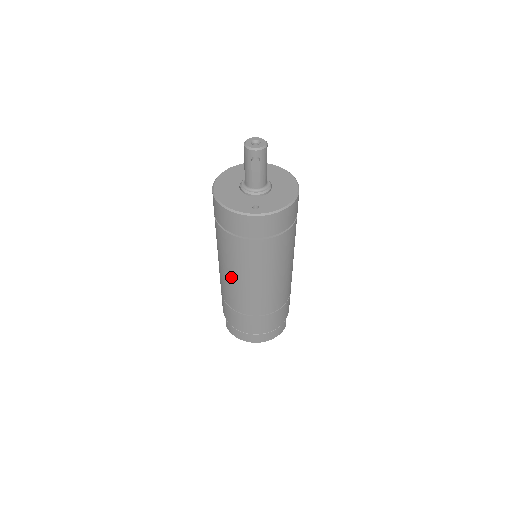
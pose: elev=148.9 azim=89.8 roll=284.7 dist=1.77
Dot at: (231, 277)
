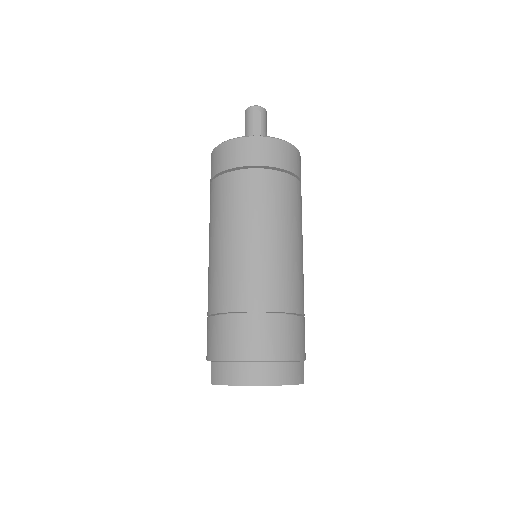
Dot at: (227, 244)
